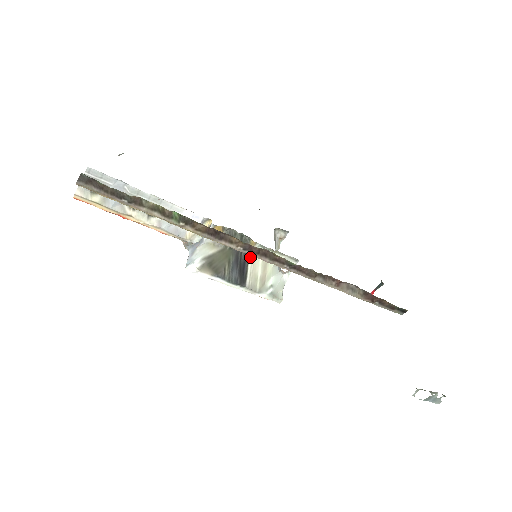
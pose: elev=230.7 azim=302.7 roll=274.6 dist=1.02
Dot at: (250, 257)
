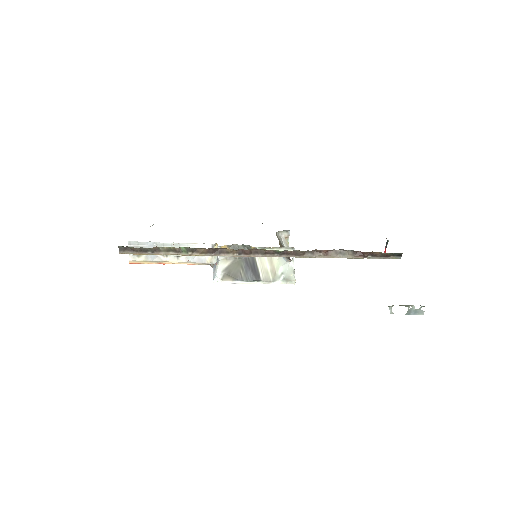
Dot at: (257, 259)
